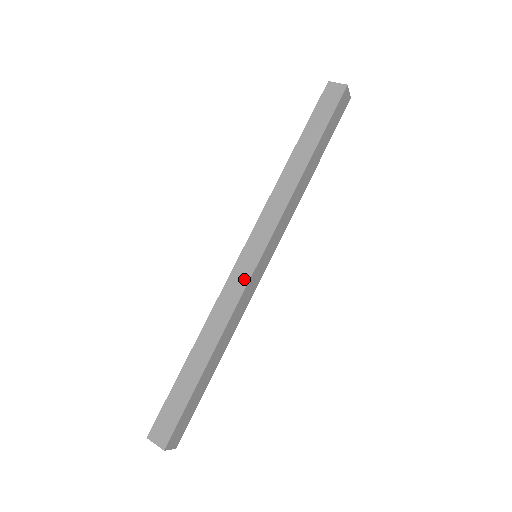
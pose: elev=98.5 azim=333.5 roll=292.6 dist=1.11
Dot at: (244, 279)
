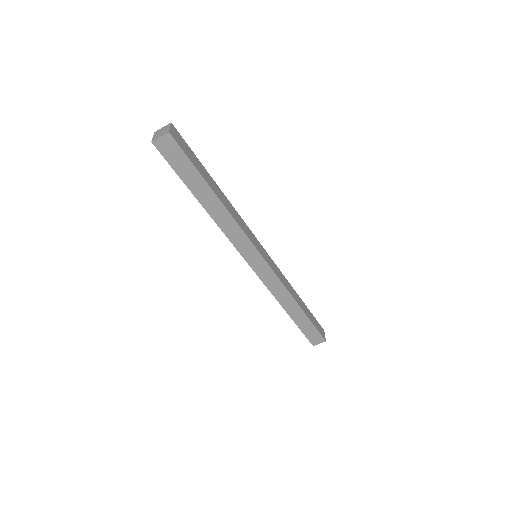
Dot at: (270, 273)
